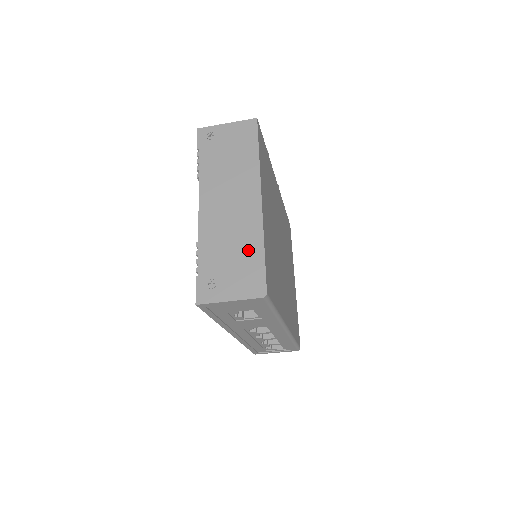
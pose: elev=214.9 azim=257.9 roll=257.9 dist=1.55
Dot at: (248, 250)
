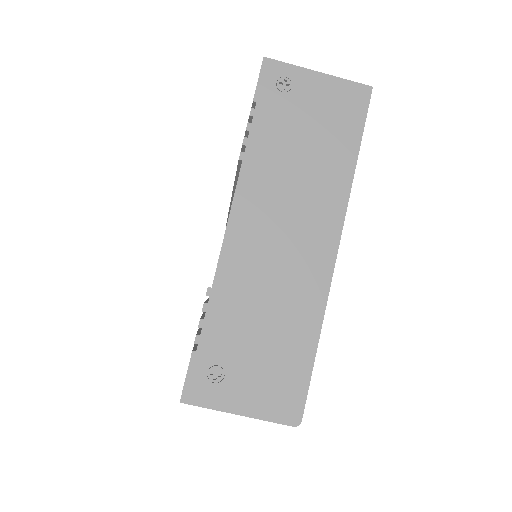
Dot at: (292, 335)
